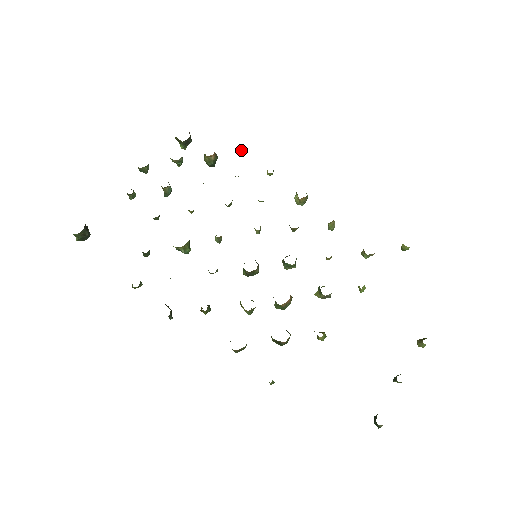
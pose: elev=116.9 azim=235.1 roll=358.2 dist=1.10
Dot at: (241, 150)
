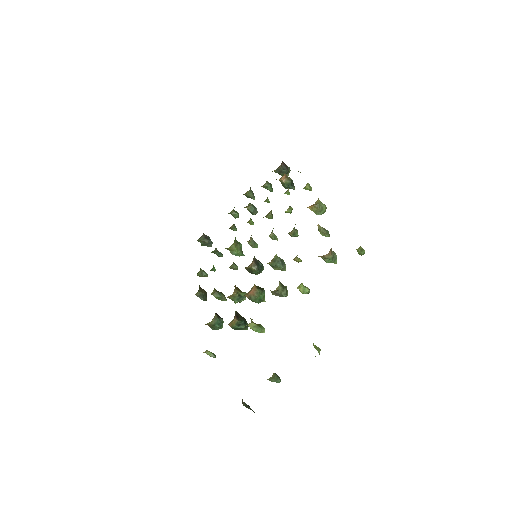
Dot at: occluded
